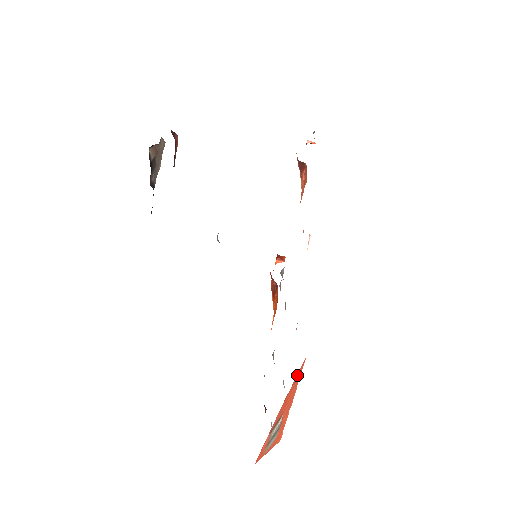
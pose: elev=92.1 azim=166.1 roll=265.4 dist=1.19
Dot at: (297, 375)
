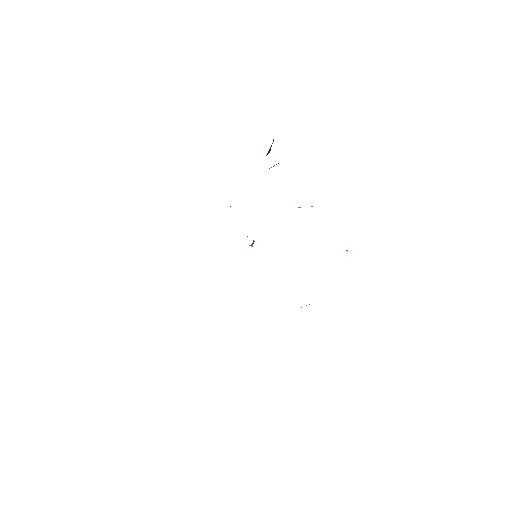
Dot at: occluded
